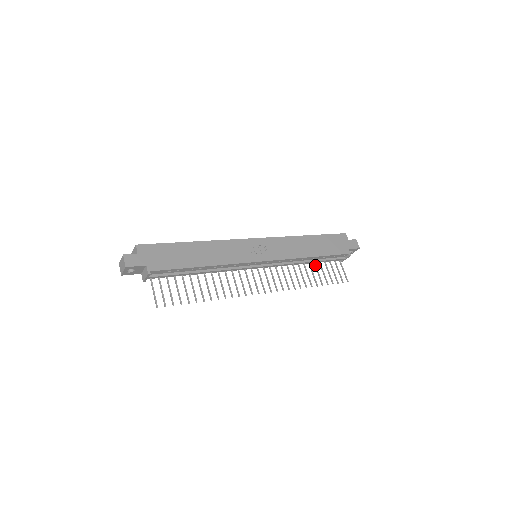
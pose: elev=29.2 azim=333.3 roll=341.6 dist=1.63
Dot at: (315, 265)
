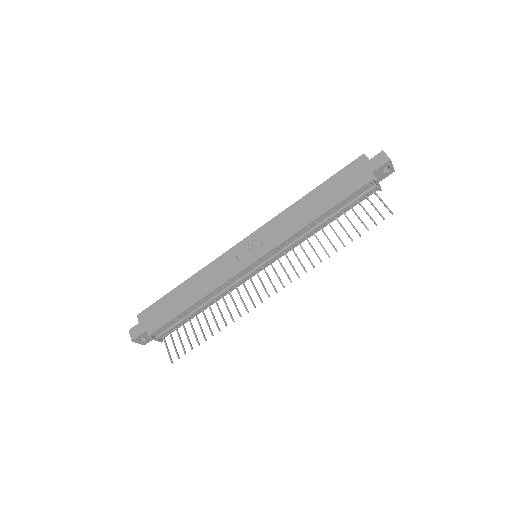
Dot at: occluded
